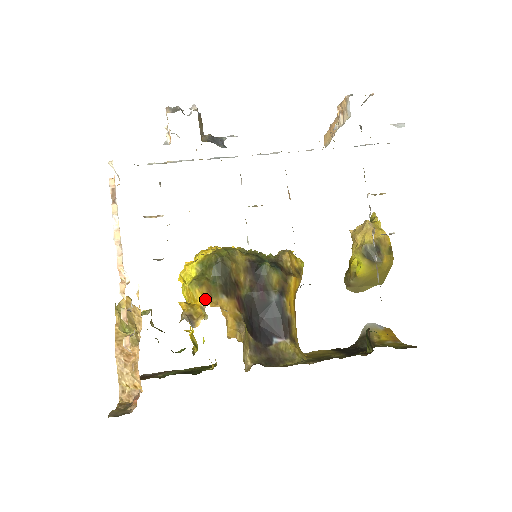
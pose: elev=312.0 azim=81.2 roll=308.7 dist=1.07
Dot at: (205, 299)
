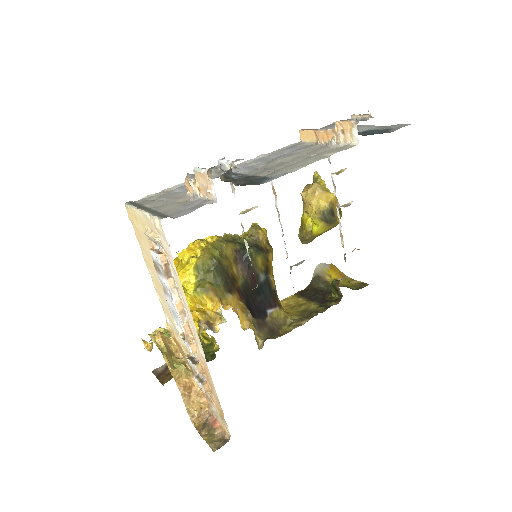
Dot at: (219, 306)
